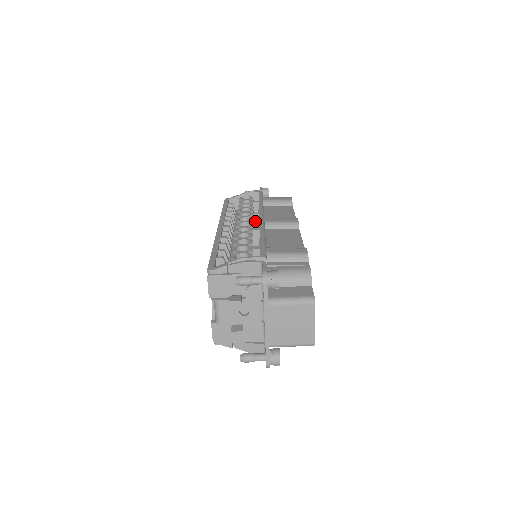
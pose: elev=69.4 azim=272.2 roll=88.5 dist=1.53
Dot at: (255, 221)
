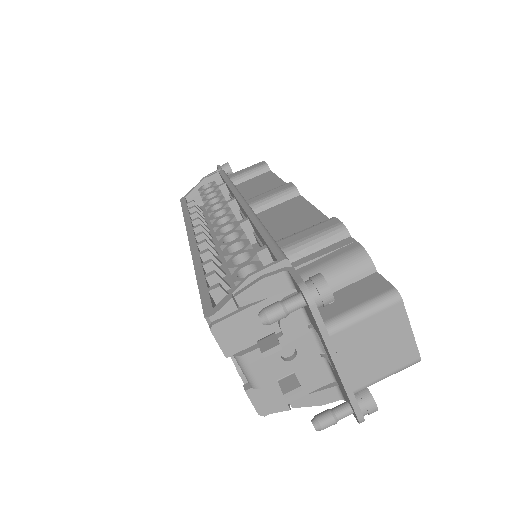
Dot at: (234, 210)
